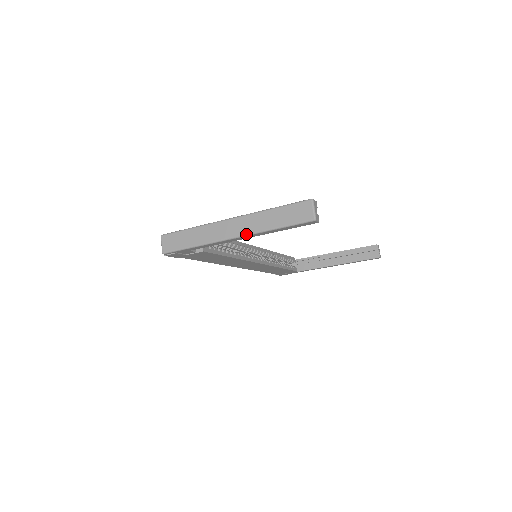
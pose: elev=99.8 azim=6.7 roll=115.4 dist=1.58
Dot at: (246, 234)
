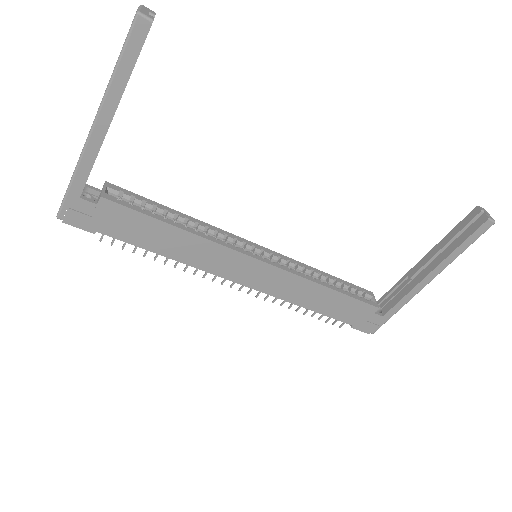
Dot at: (98, 110)
